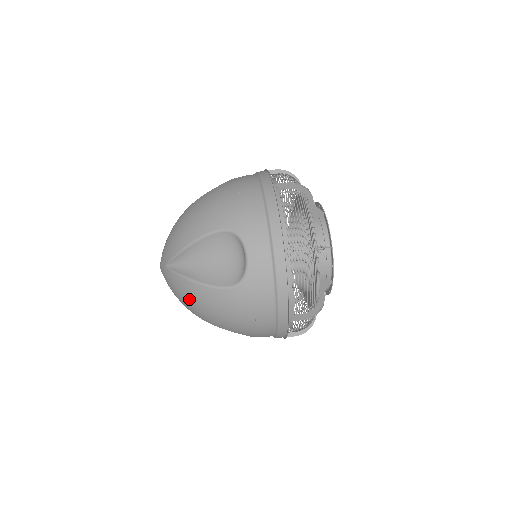
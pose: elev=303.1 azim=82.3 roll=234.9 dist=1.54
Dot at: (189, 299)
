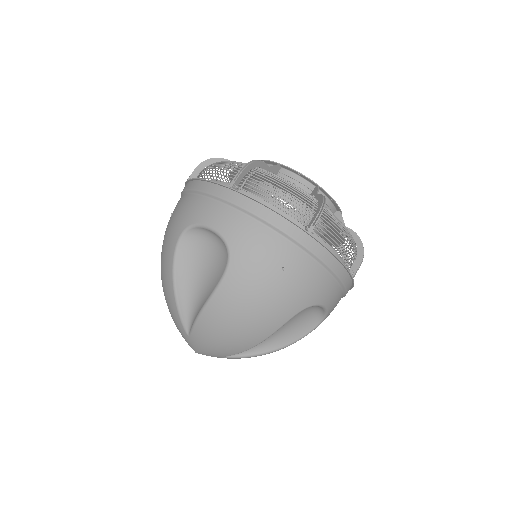
Dot at: (225, 329)
